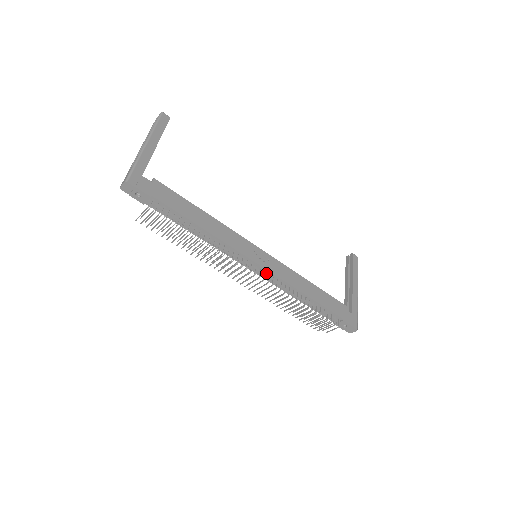
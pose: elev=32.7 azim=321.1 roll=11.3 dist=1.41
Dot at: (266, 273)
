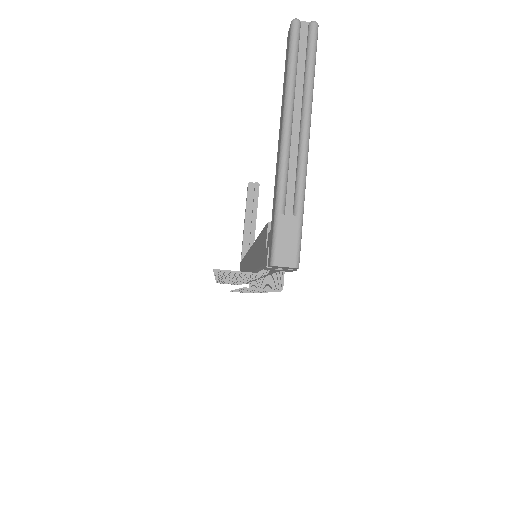
Dot at: occluded
